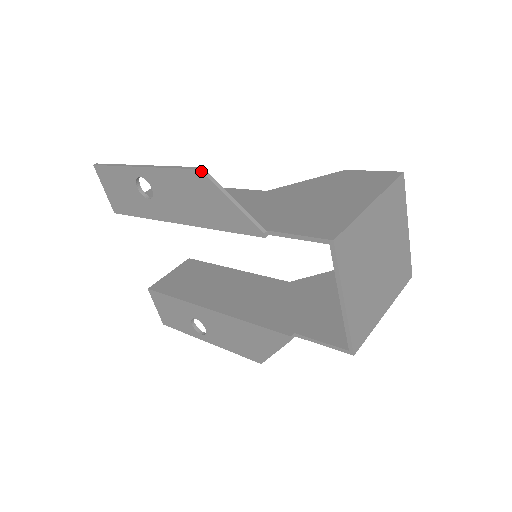
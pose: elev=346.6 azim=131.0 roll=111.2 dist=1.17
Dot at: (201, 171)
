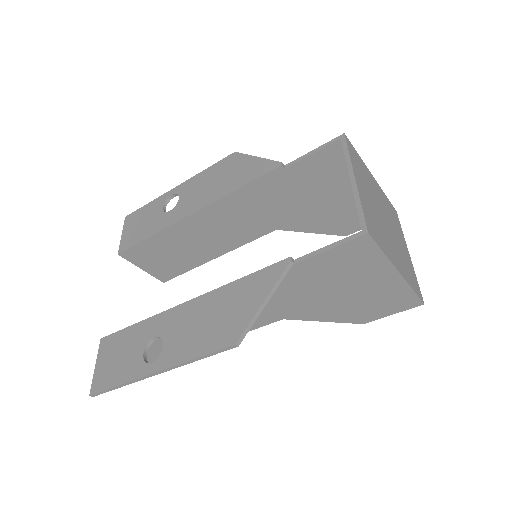
Dot at: (236, 152)
